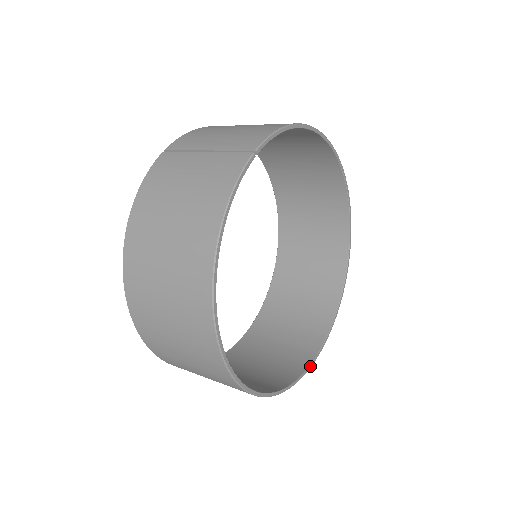
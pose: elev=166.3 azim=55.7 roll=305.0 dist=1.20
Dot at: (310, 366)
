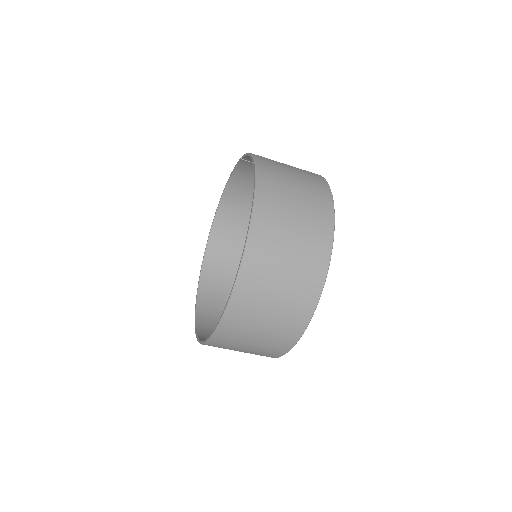
Dot at: (283, 354)
